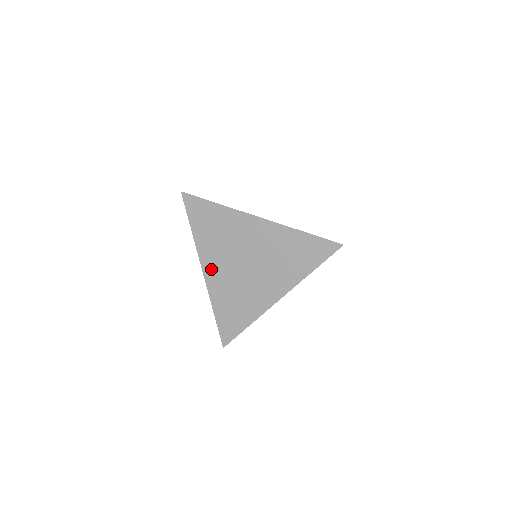
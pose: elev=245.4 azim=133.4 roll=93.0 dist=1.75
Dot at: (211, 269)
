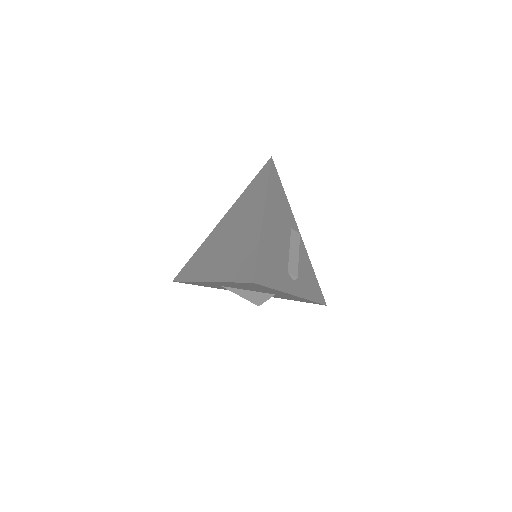
Dot at: (223, 223)
